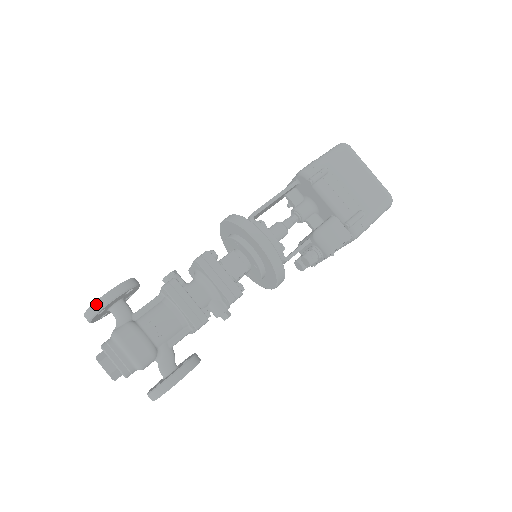
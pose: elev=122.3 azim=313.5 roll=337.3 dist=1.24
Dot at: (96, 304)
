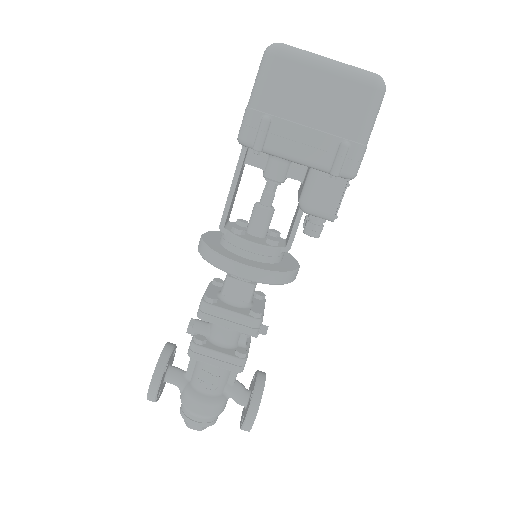
Dot at: (149, 398)
